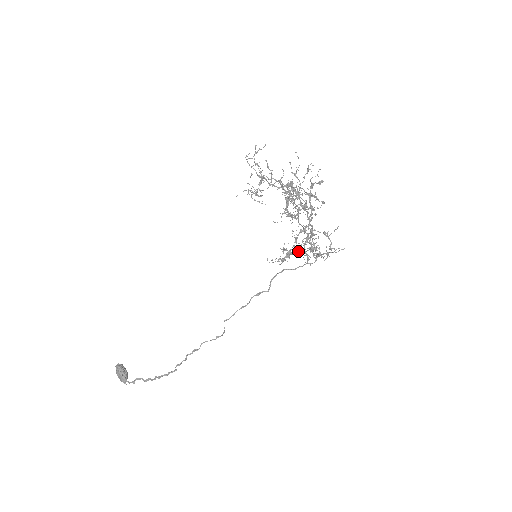
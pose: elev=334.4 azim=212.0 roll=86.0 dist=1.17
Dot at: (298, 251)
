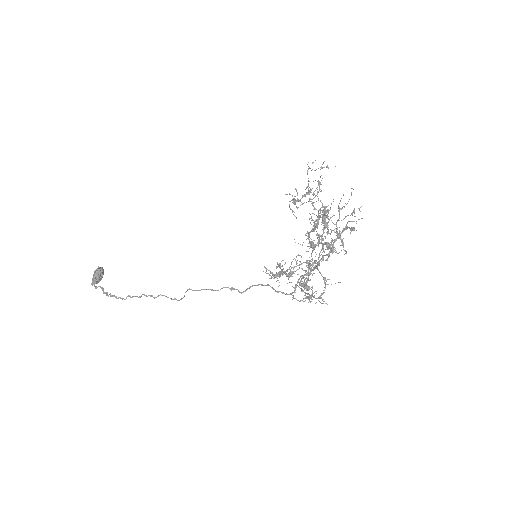
Dot at: (288, 274)
